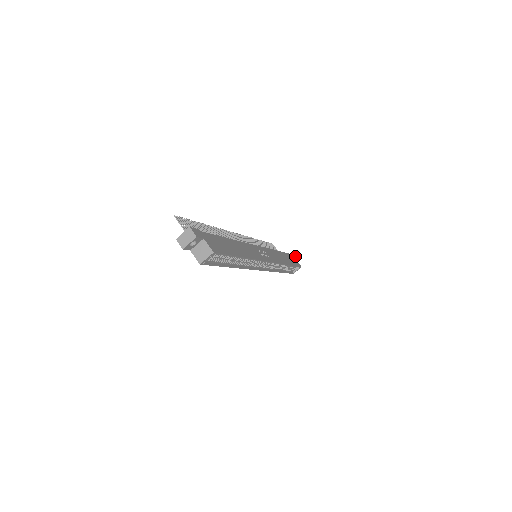
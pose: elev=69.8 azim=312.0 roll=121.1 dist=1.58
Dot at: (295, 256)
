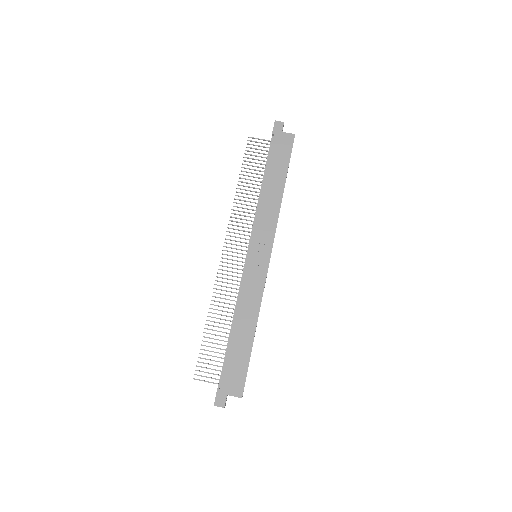
Dot at: (278, 122)
